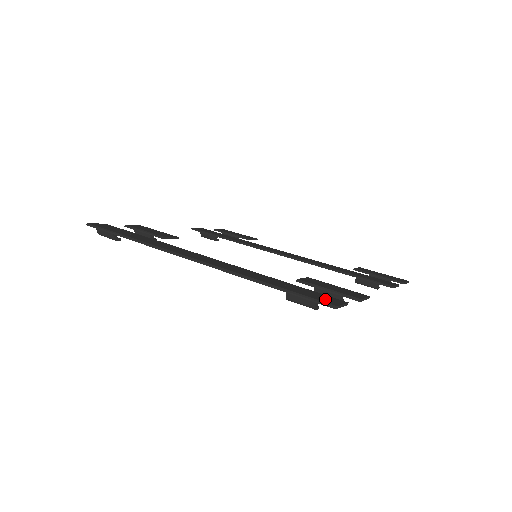
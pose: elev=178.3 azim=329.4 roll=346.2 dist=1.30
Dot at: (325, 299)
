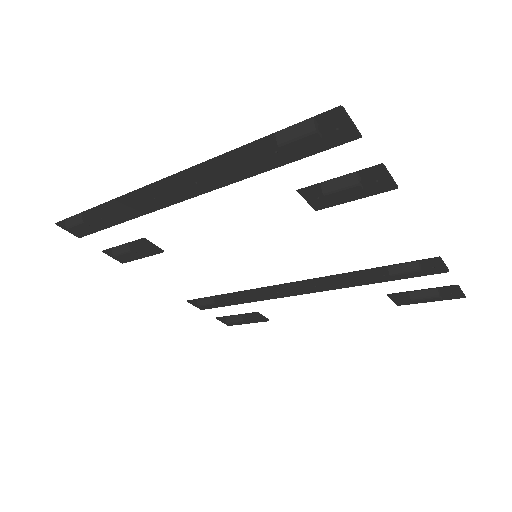
Dot at: (327, 125)
